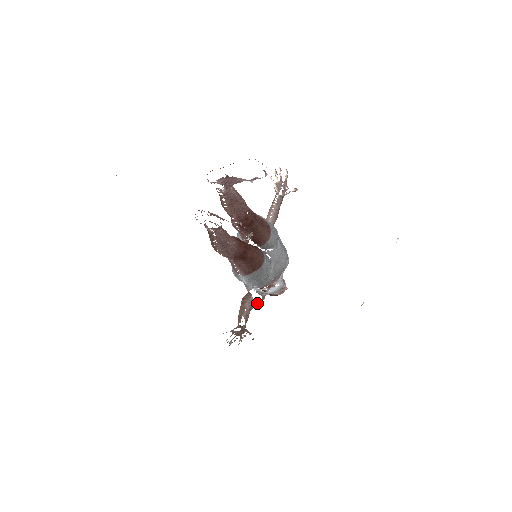
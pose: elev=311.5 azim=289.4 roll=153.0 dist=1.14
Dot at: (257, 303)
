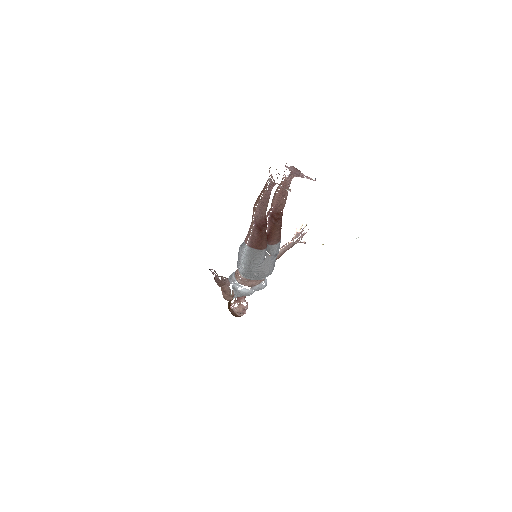
Dot at: (228, 292)
